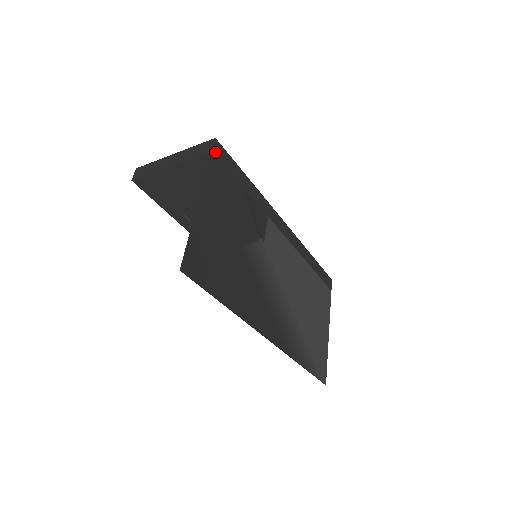
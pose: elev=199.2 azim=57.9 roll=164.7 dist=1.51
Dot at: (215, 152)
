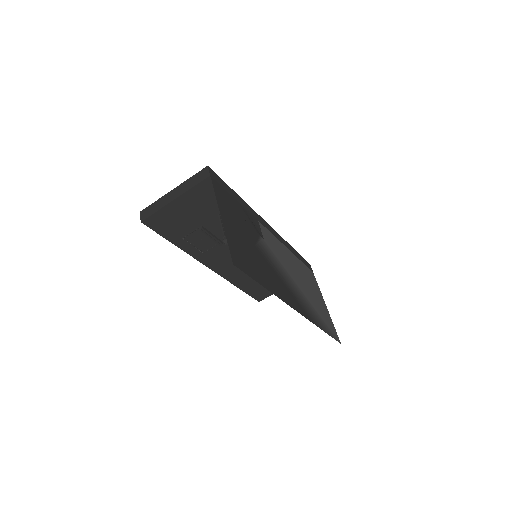
Dot at: (212, 176)
